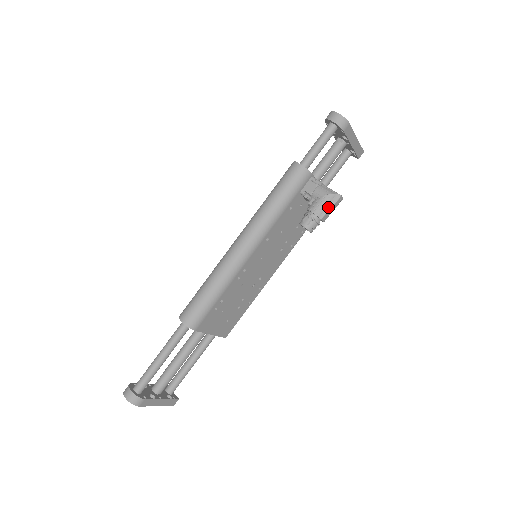
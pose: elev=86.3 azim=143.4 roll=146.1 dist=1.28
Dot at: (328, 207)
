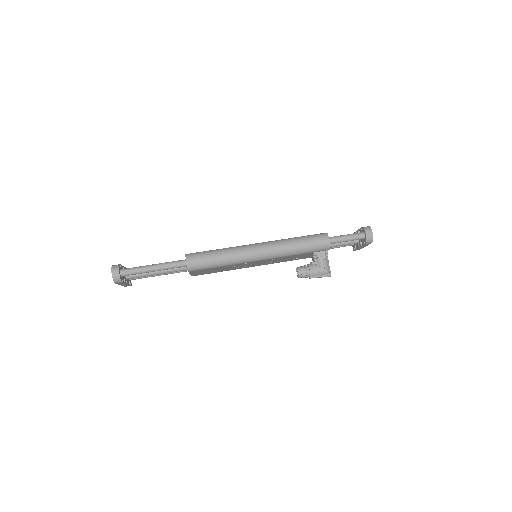
Dot at: (320, 275)
